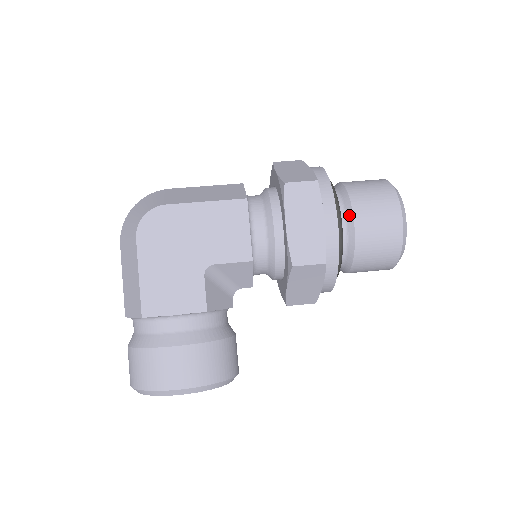
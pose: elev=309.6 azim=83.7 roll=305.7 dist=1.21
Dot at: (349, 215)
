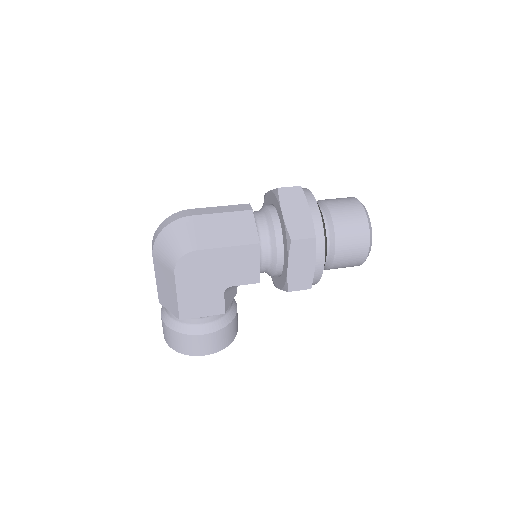
Dot at: (332, 248)
